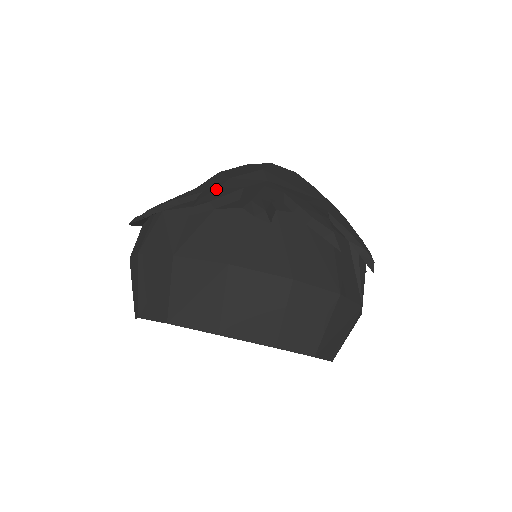
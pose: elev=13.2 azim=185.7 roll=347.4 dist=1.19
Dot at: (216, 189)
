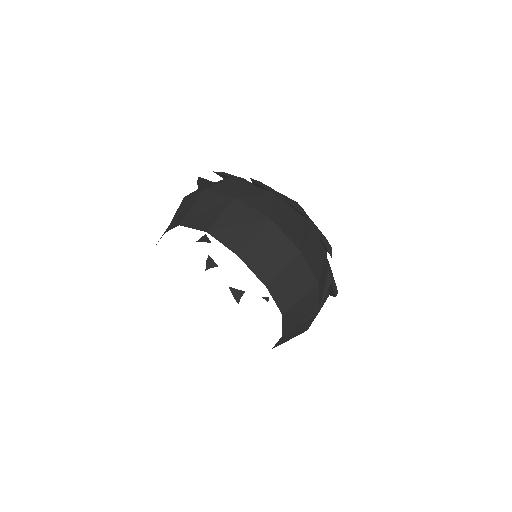
Dot at: occluded
